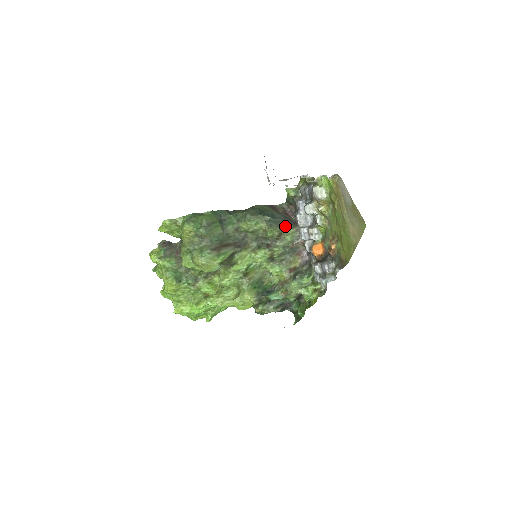
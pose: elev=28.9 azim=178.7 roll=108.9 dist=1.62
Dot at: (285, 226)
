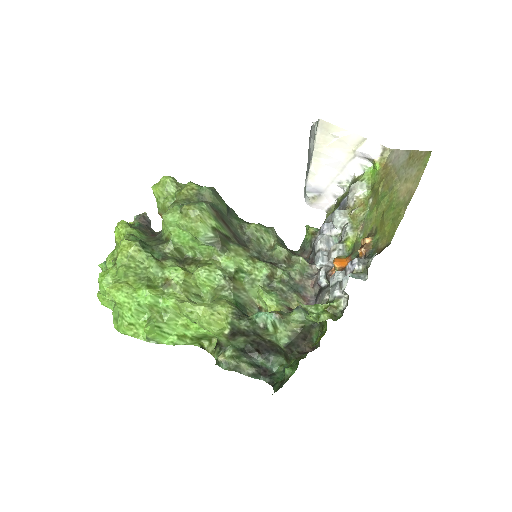
Dot at: occluded
